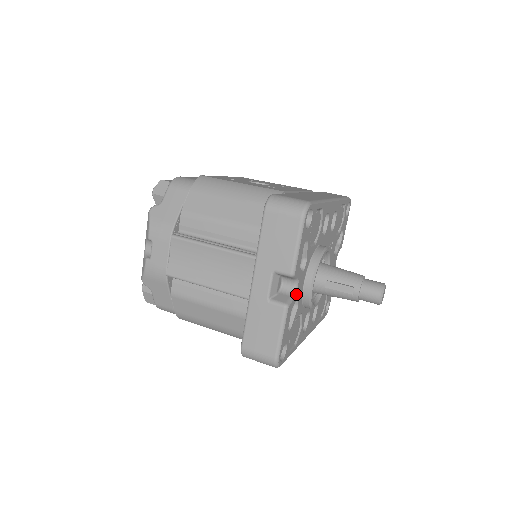
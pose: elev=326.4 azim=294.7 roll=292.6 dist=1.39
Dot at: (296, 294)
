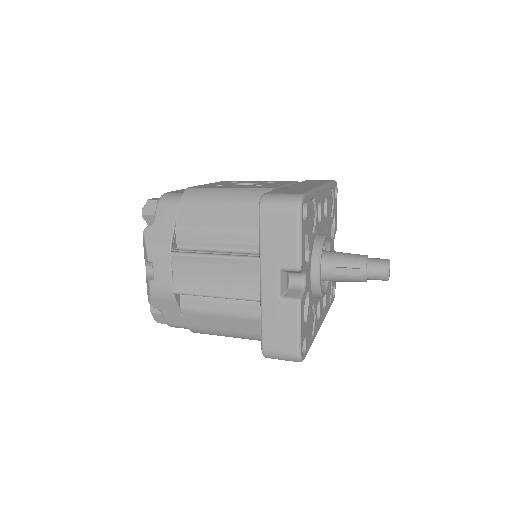
Dot at: (305, 287)
